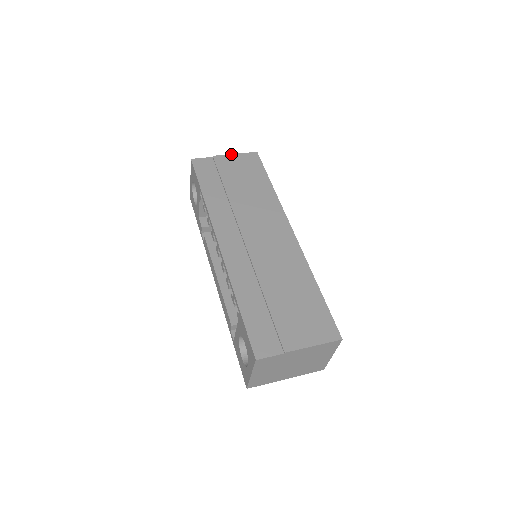
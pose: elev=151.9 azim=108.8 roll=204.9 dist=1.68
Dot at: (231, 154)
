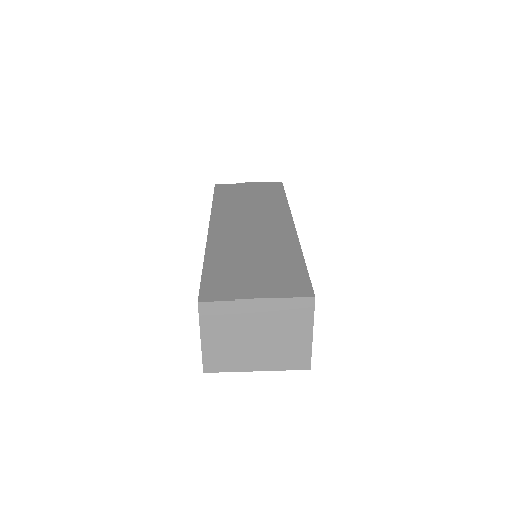
Dot at: (255, 182)
